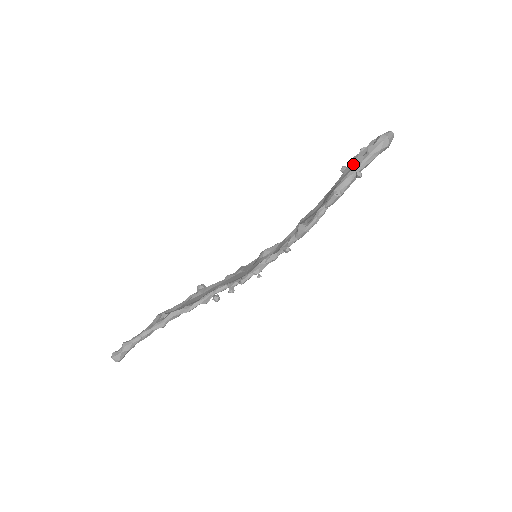
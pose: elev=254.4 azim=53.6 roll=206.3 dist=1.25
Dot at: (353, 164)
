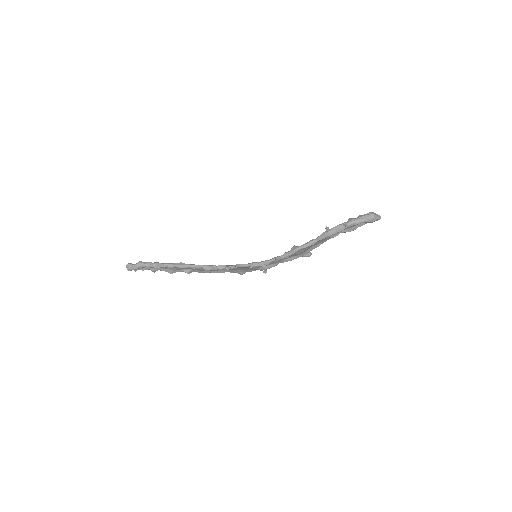
Dot at: occluded
